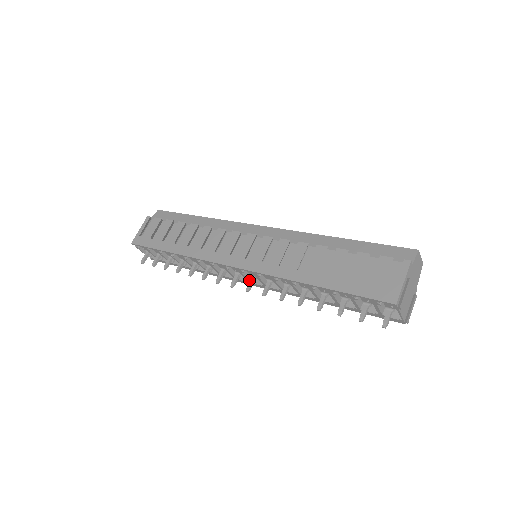
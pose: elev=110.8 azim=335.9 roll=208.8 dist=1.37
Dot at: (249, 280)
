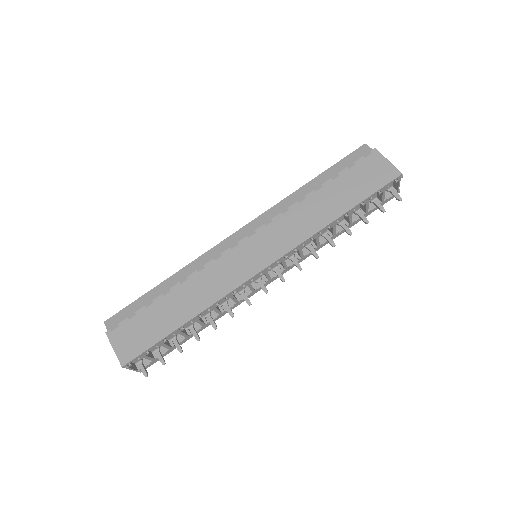
Dot at: (270, 277)
